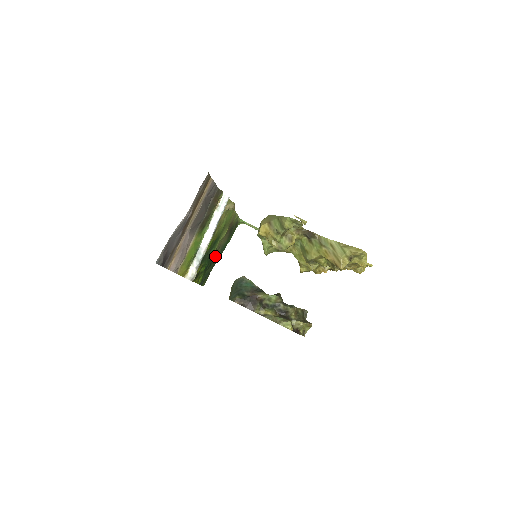
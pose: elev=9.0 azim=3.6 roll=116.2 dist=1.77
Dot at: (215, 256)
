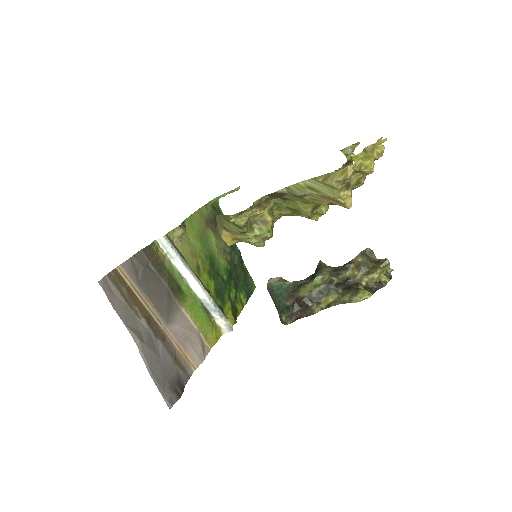
Dot at: (231, 260)
